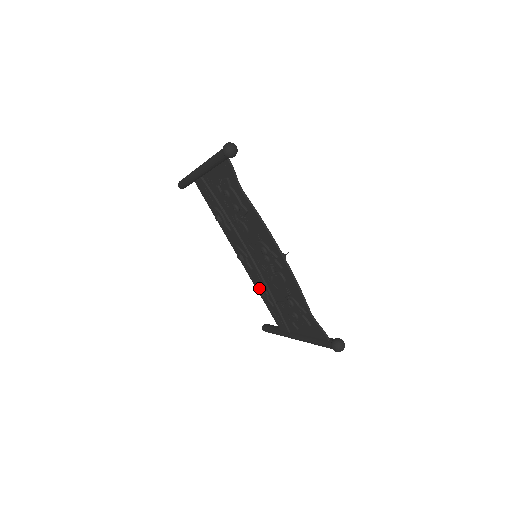
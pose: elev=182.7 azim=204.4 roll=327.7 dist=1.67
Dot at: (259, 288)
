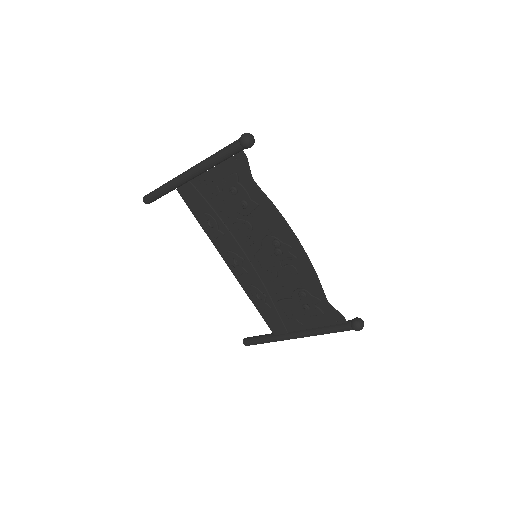
Dot at: (254, 292)
